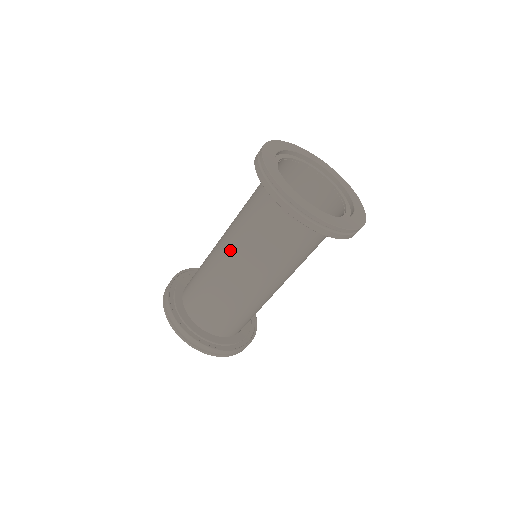
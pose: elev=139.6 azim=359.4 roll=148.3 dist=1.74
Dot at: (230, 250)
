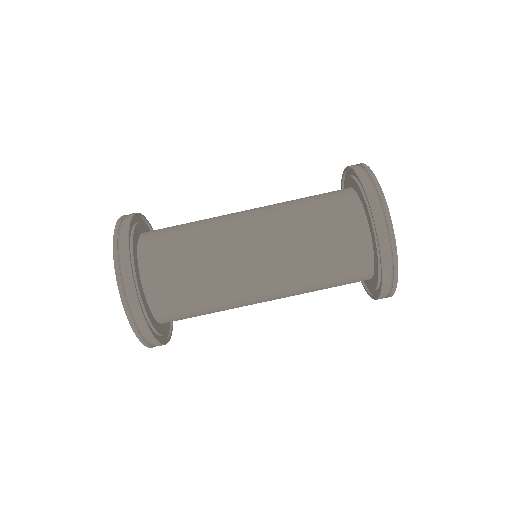
Dot at: (267, 259)
